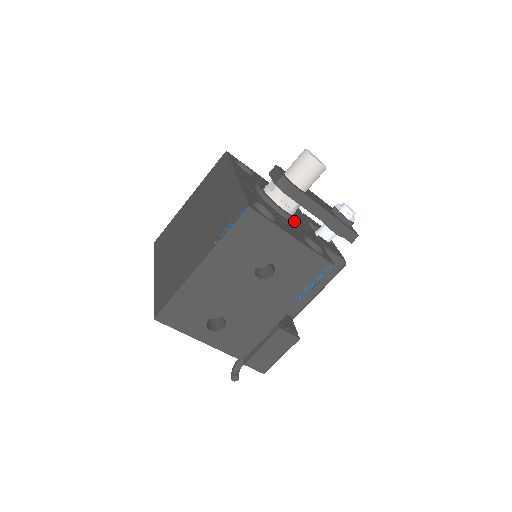
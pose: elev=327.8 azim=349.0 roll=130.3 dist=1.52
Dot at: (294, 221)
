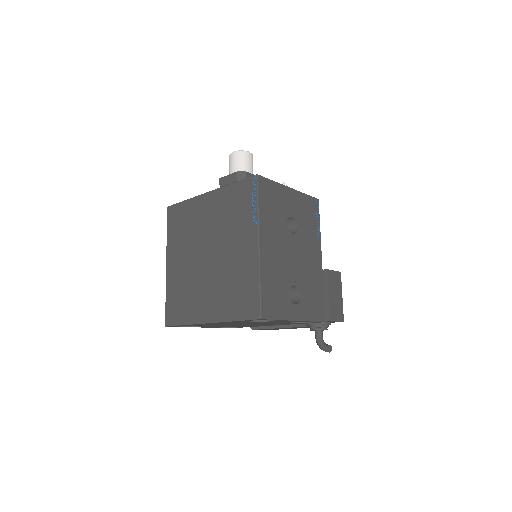
Dot at: occluded
